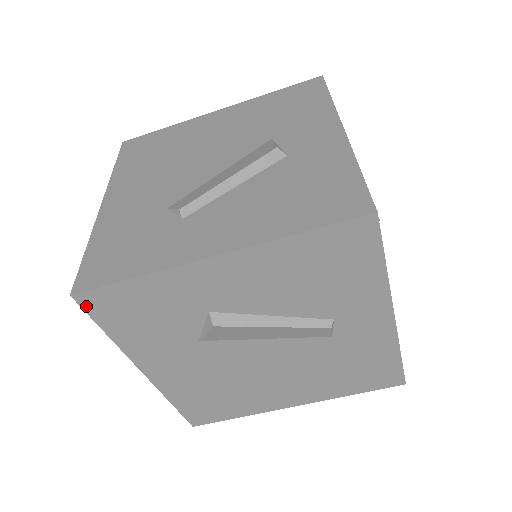
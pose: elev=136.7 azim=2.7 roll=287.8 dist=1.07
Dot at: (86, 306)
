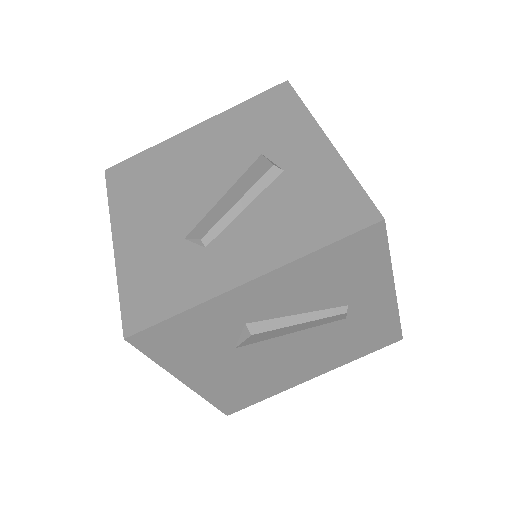
Dot at: (138, 344)
